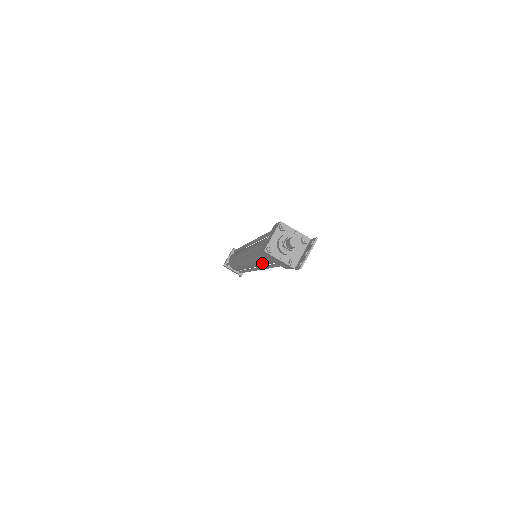
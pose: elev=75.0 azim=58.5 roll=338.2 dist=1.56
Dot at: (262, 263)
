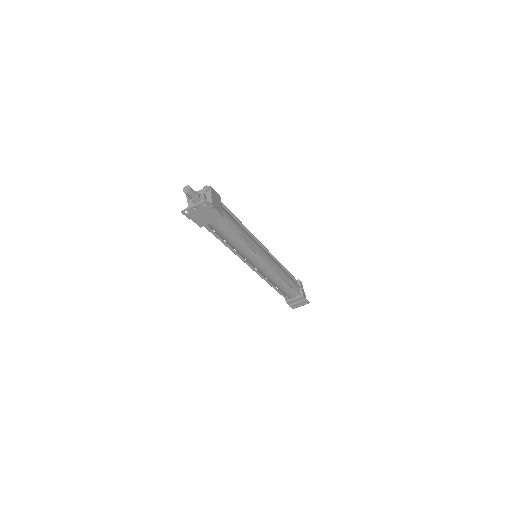
Dot at: occluded
